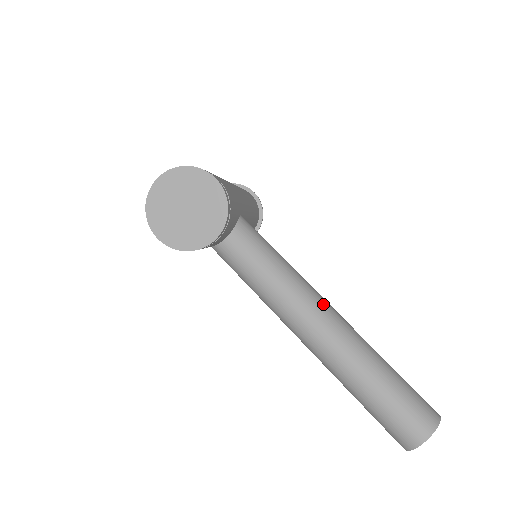
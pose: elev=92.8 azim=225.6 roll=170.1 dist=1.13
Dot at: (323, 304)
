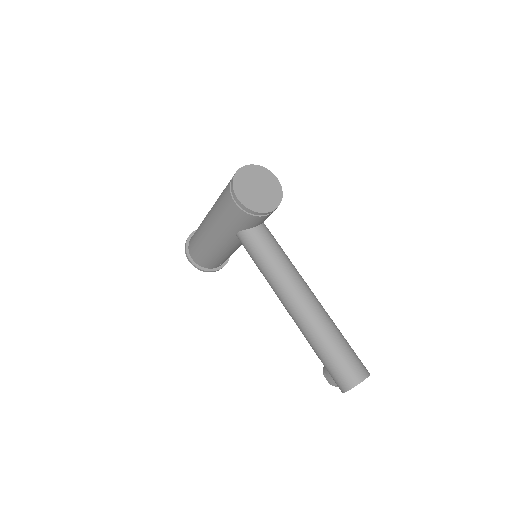
Dot at: (308, 286)
